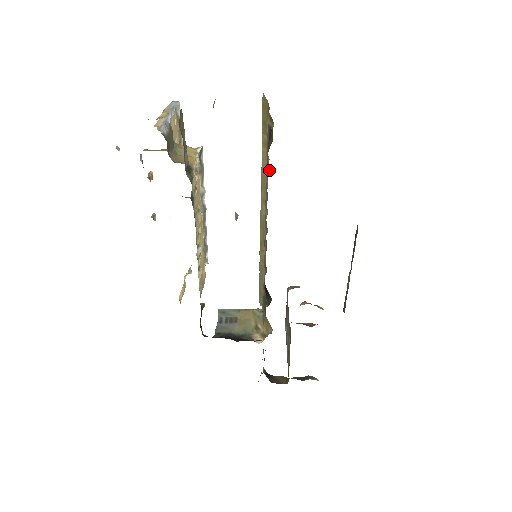
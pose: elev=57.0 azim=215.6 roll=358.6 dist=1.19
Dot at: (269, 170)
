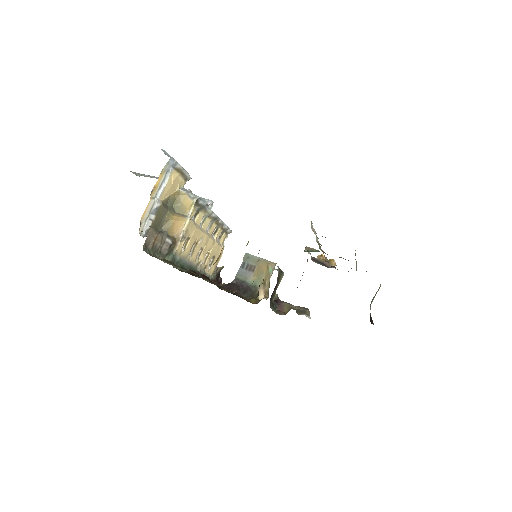
Dot at: occluded
